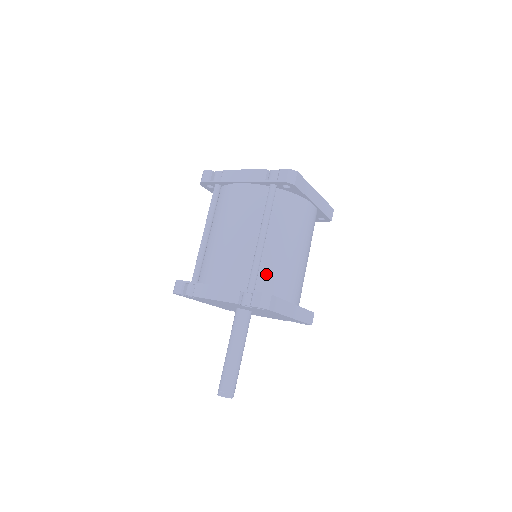
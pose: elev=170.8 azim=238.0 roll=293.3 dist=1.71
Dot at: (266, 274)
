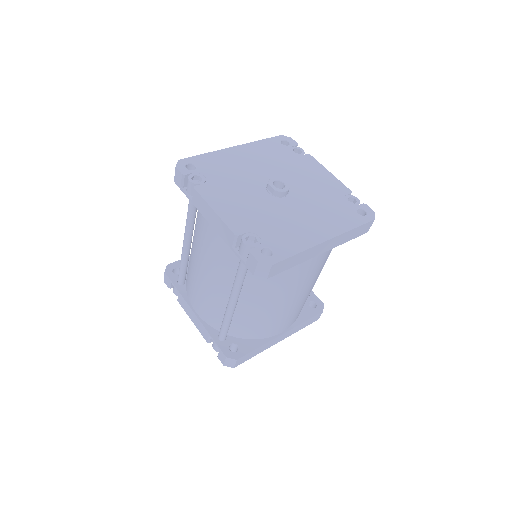
Dot at: (241, 324)
